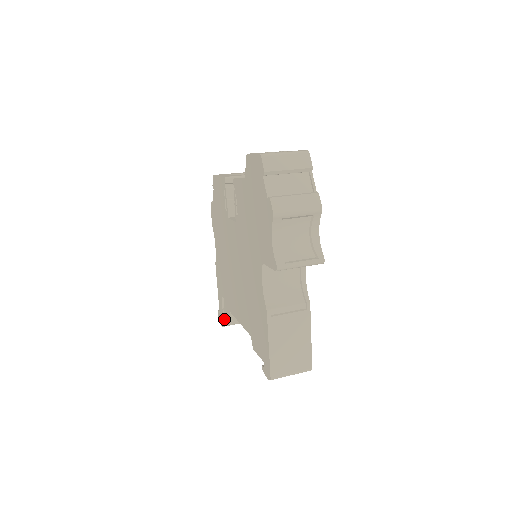
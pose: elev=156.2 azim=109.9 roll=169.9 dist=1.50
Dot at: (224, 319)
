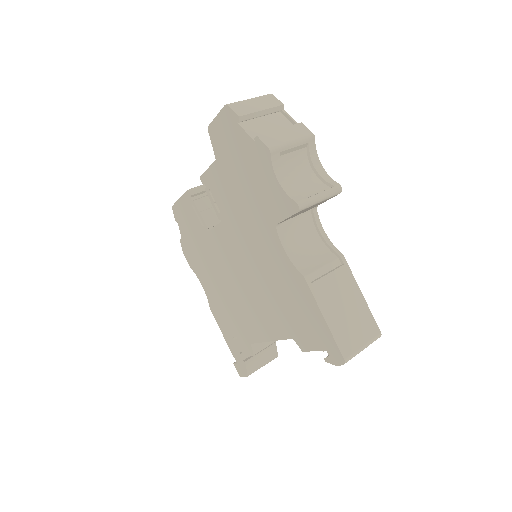
Dot at: (246, 364)
